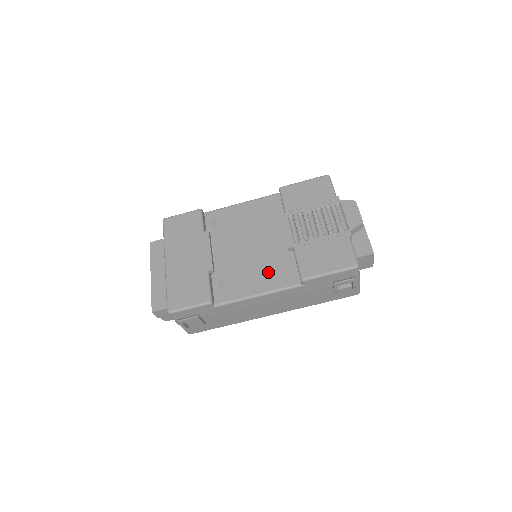
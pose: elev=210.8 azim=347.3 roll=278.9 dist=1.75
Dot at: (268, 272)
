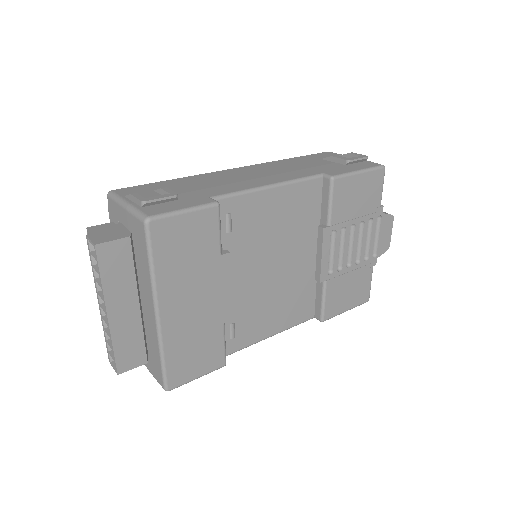
Dot at: (287, 306)
